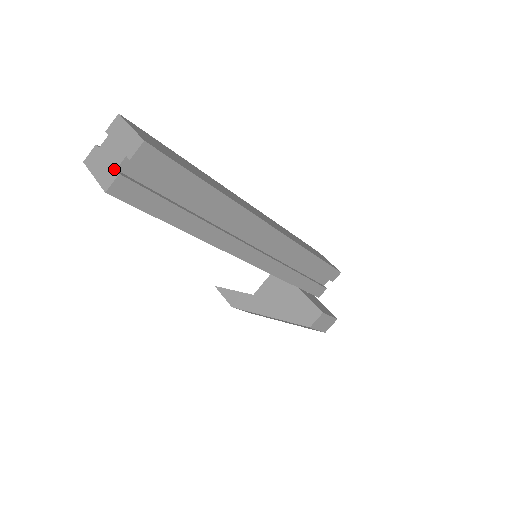
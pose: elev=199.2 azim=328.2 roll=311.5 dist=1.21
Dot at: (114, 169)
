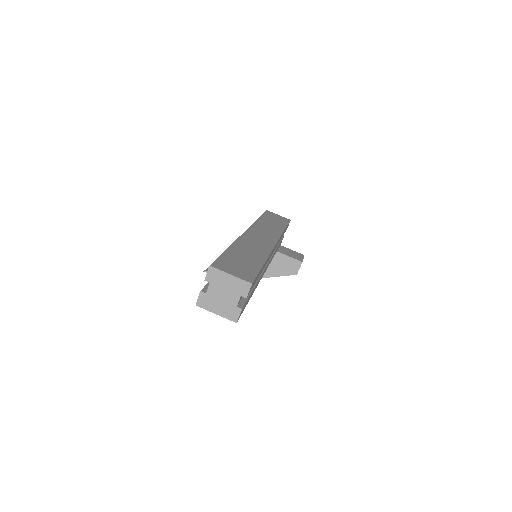
Dot at: (234, 307)
